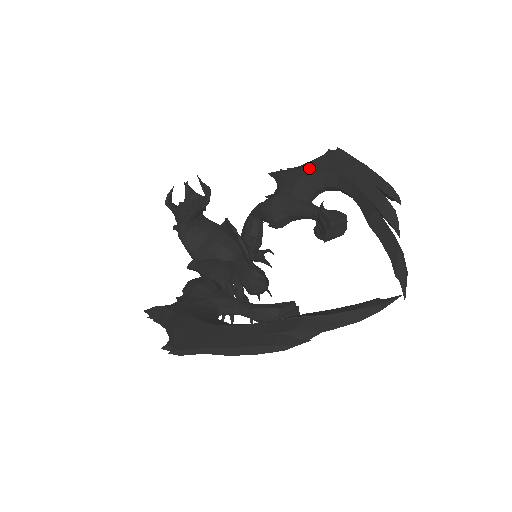
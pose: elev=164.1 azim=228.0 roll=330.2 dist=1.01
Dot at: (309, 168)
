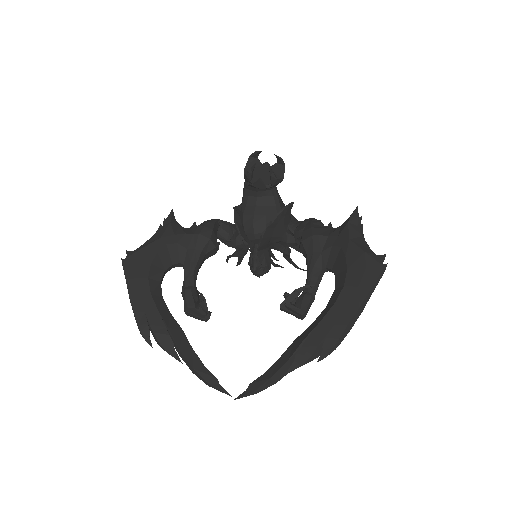
Dot at: (351, 250)
